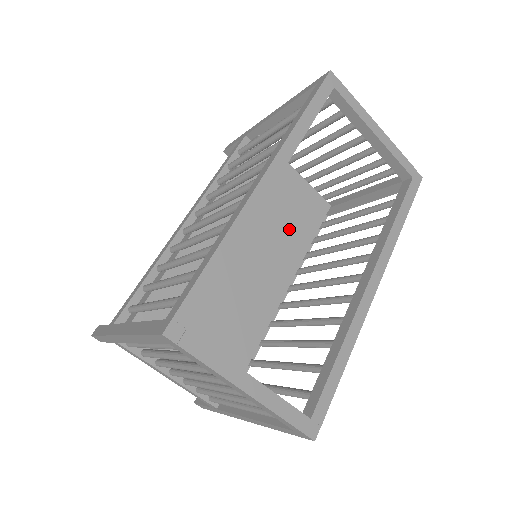
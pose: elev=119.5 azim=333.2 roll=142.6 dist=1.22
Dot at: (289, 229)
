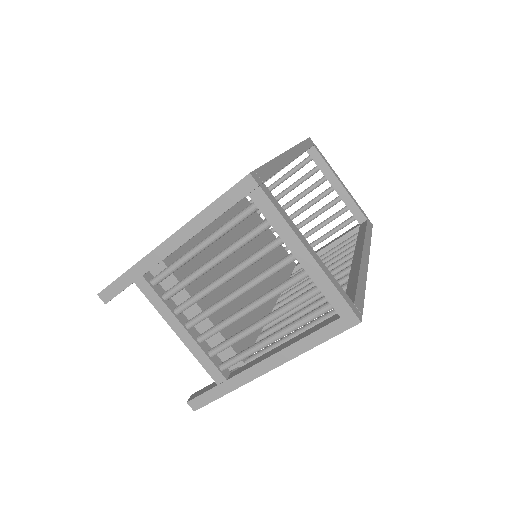
Dot at: (271, 262)
